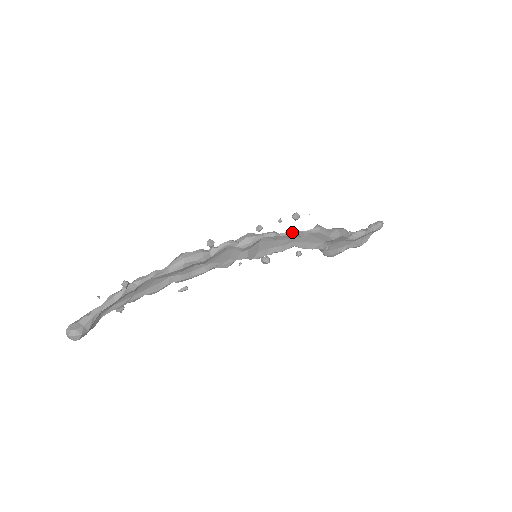
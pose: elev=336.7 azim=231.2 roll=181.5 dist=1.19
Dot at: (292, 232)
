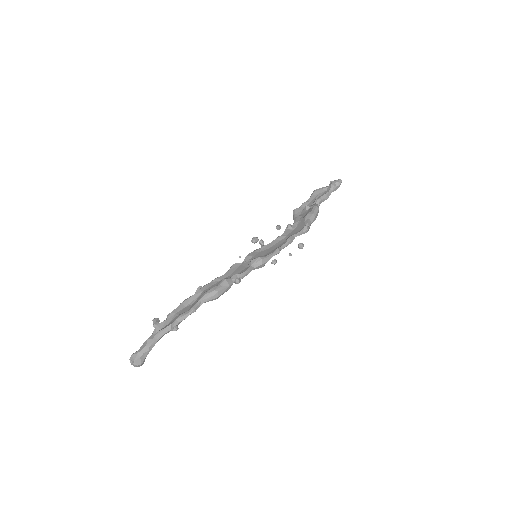
Dot at: (290, 243)
